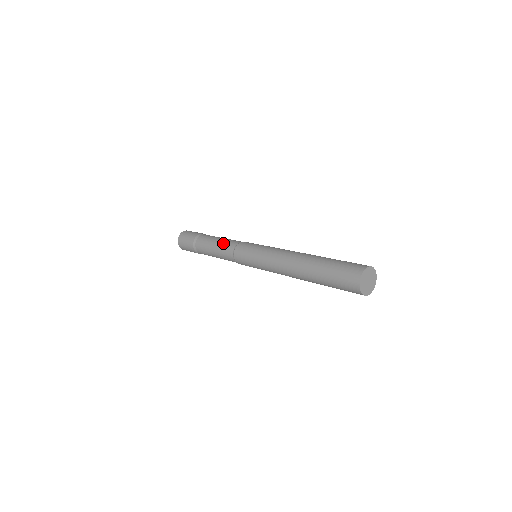
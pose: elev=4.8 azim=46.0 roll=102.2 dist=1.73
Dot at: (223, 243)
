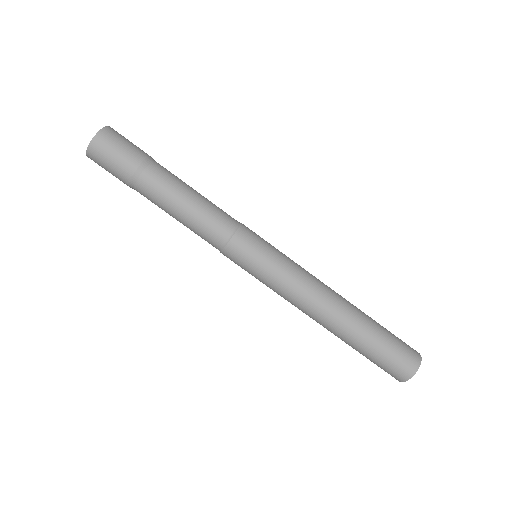
Dot at: (209, 209)
